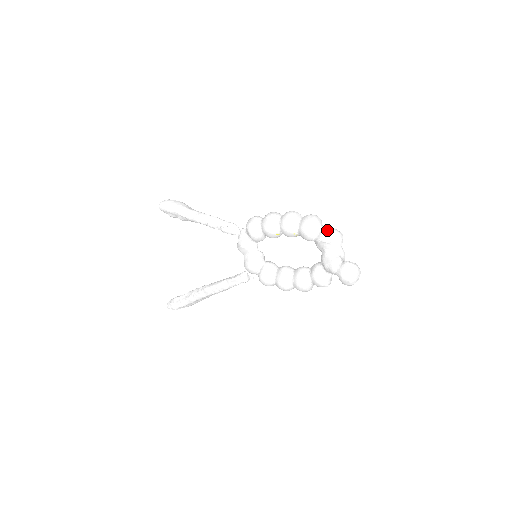
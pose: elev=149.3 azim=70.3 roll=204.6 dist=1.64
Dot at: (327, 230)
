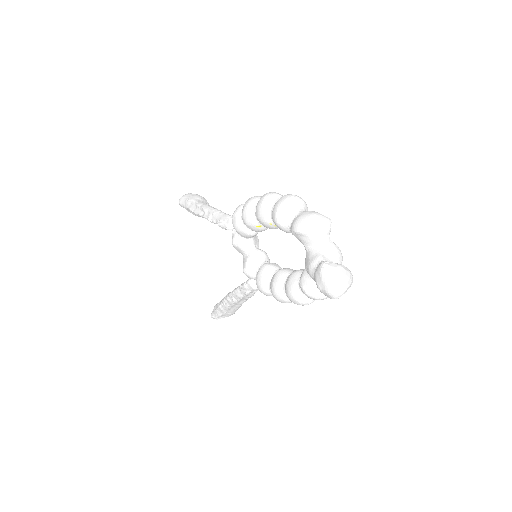
Dot at: (301, 215)
